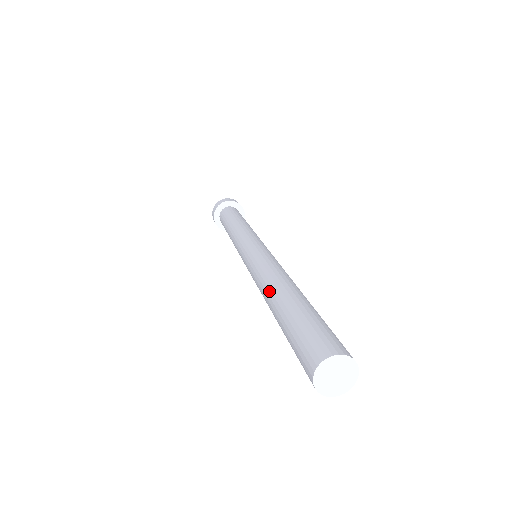
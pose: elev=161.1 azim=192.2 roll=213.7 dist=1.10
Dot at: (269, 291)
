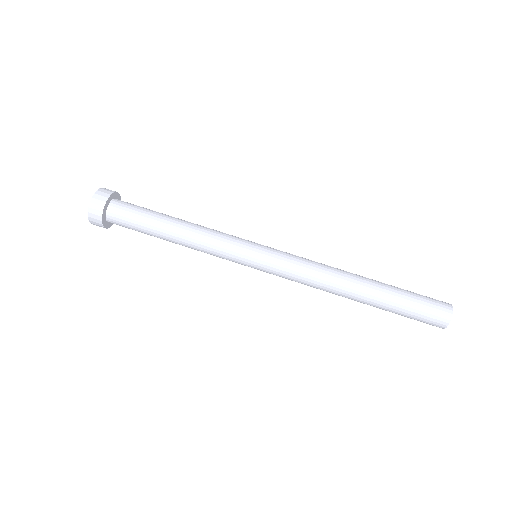
Dot at: (348, 292)
